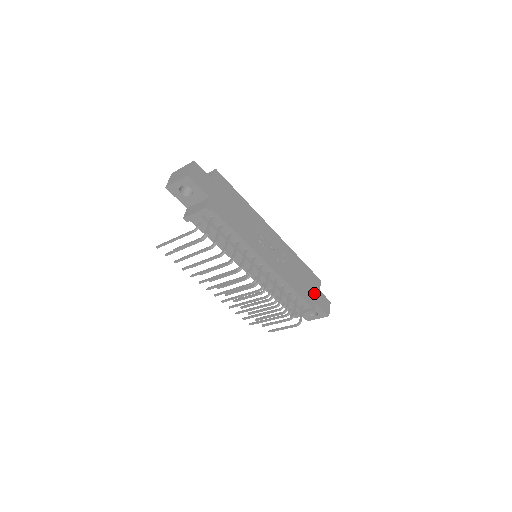
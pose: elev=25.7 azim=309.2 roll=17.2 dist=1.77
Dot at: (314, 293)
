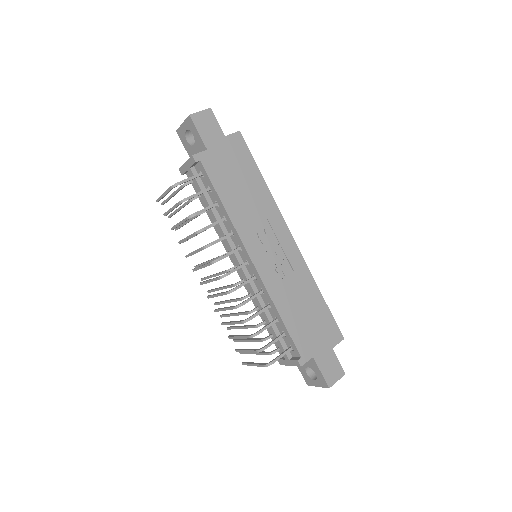
Dot at: (318, 344)
